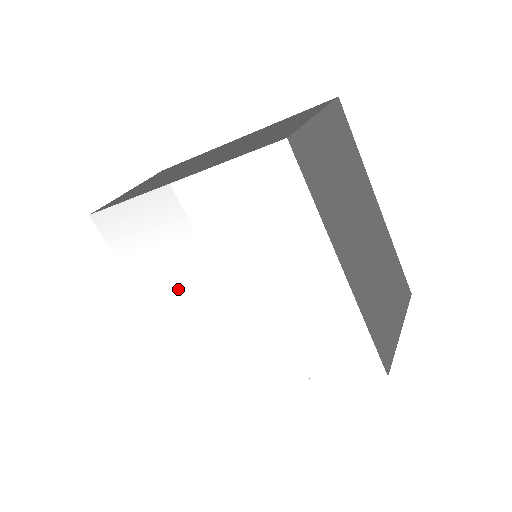
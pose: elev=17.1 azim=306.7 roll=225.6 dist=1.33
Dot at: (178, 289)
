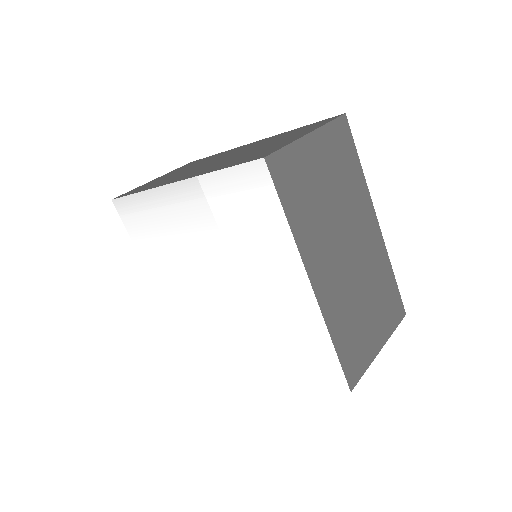
Dot at: (179, 277)
